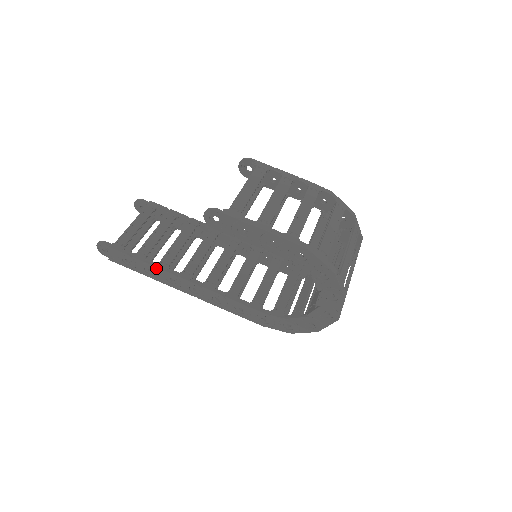
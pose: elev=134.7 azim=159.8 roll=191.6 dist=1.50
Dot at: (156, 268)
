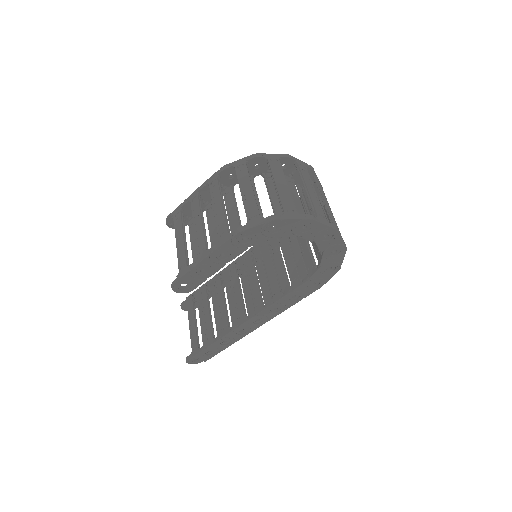
Dot at: (224, 337)
